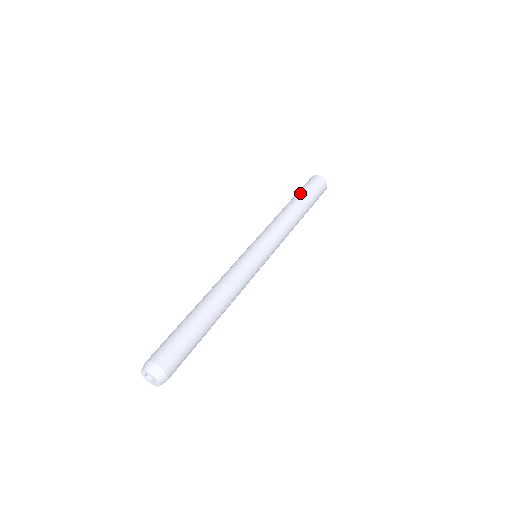
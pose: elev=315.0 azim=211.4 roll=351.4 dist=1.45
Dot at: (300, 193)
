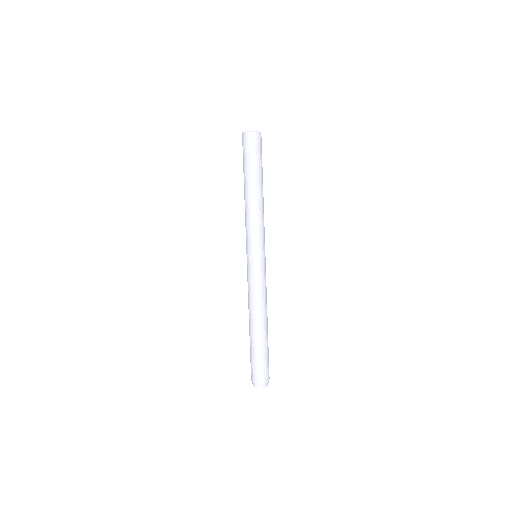
Dot at: (257, 169)
